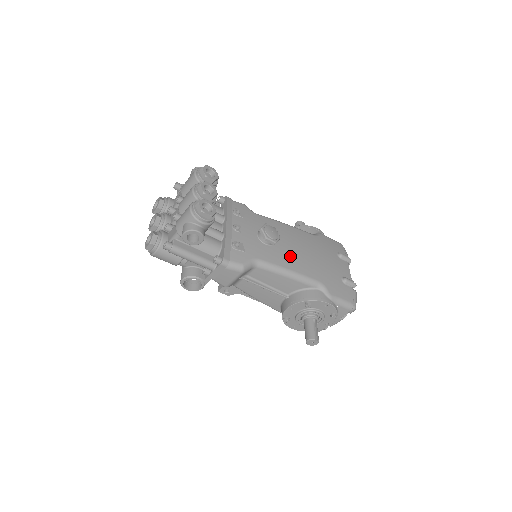
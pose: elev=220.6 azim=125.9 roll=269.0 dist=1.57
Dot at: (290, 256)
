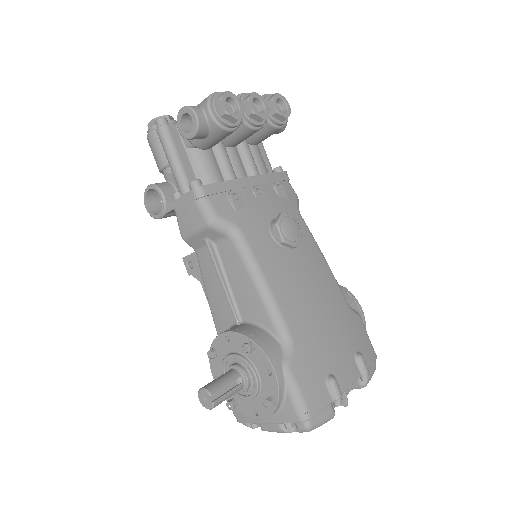
Dot at: (287, 275)
